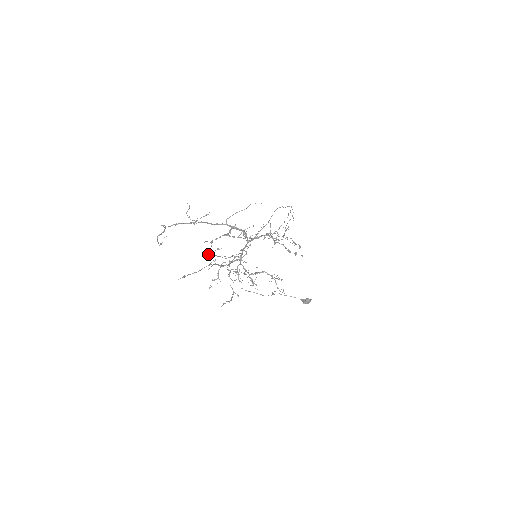
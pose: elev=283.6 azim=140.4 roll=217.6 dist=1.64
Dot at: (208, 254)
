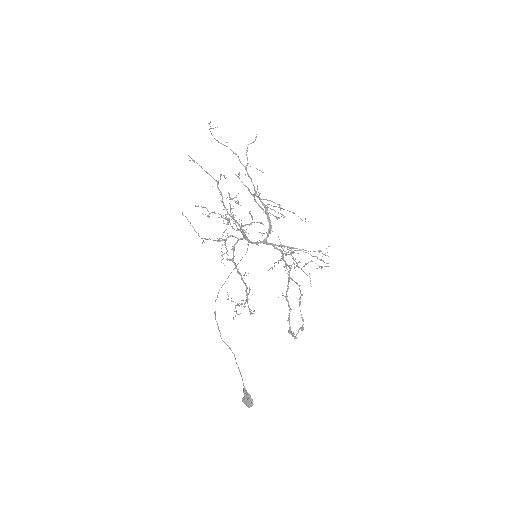
Dot at: occluded
